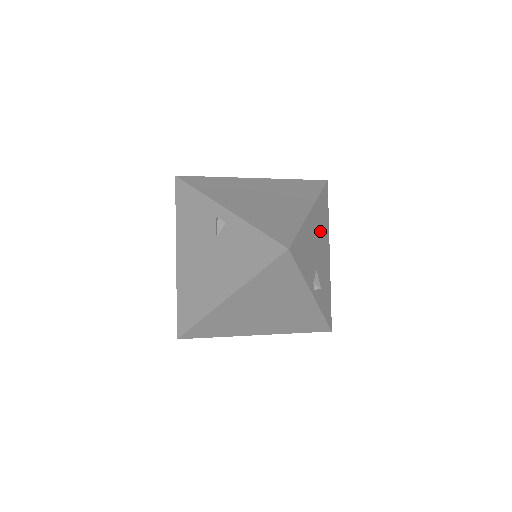
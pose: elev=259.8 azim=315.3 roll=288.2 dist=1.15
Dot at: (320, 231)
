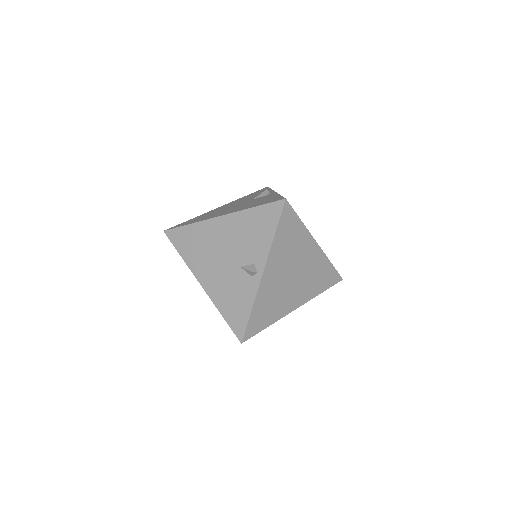
Dot at: occluded
